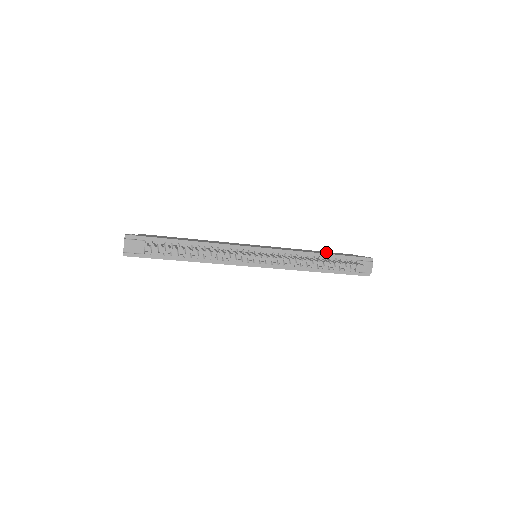
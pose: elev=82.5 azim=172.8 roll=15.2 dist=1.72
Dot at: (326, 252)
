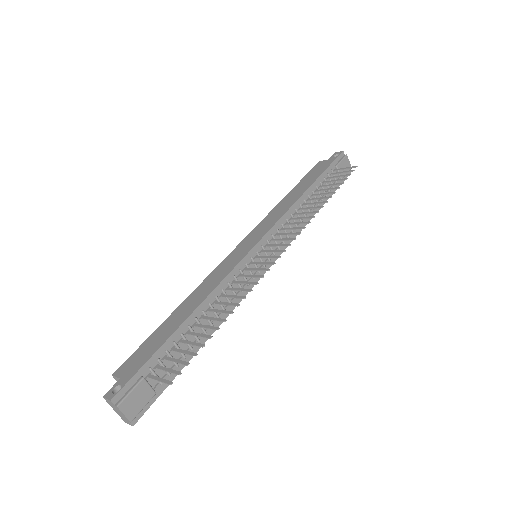
Dot at: (302, 184)
